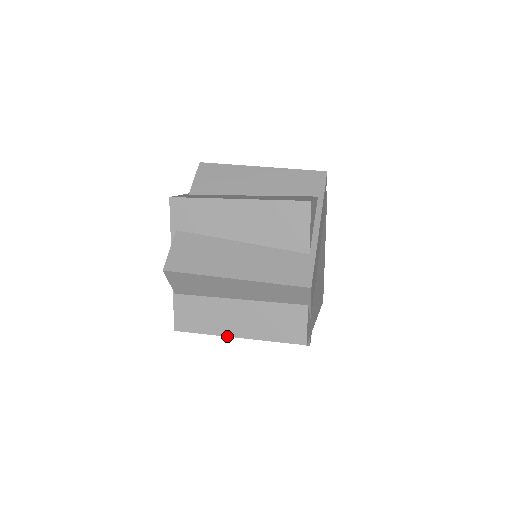
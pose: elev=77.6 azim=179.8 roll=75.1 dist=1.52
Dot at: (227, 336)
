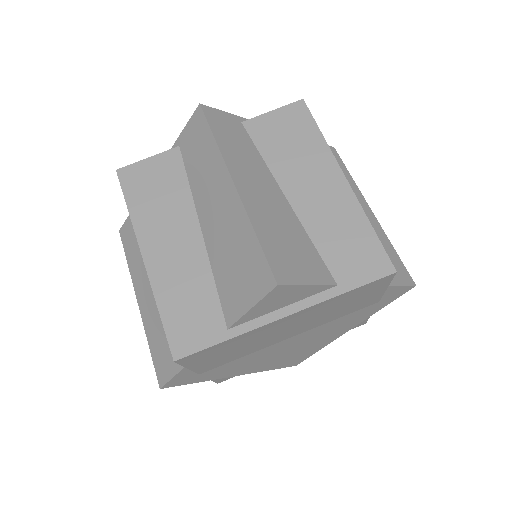
Dot at: (135, 289)
